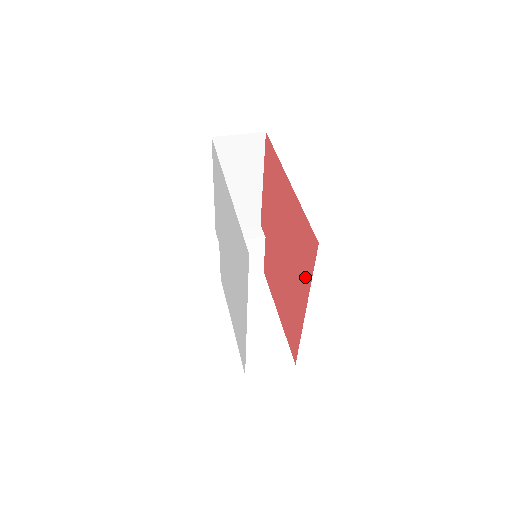
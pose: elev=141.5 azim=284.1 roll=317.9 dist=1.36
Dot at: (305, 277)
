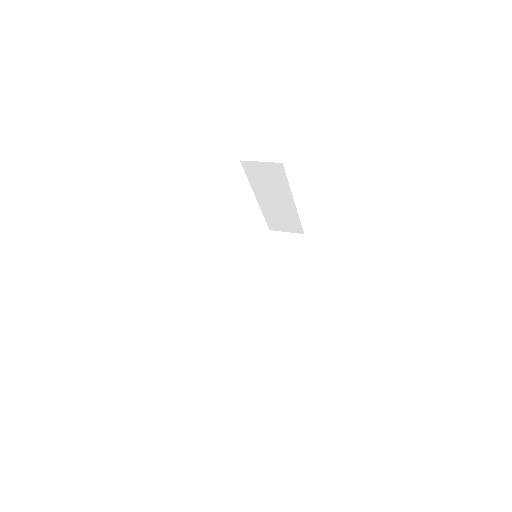
Dot at: occluded
